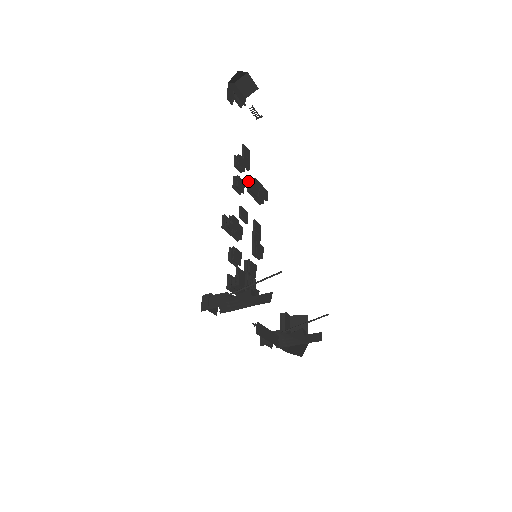
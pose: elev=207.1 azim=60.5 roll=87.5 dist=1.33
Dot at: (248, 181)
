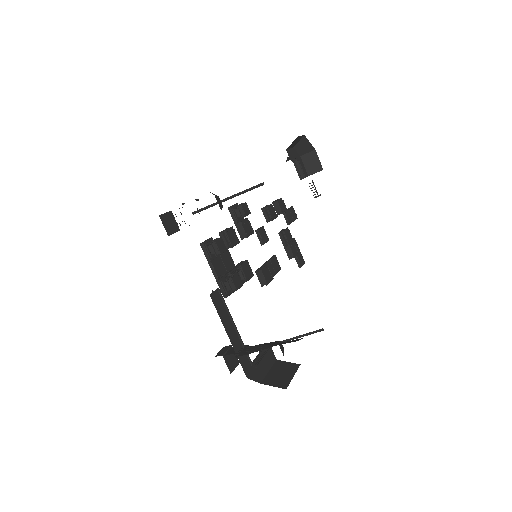
Dot at: occluded
